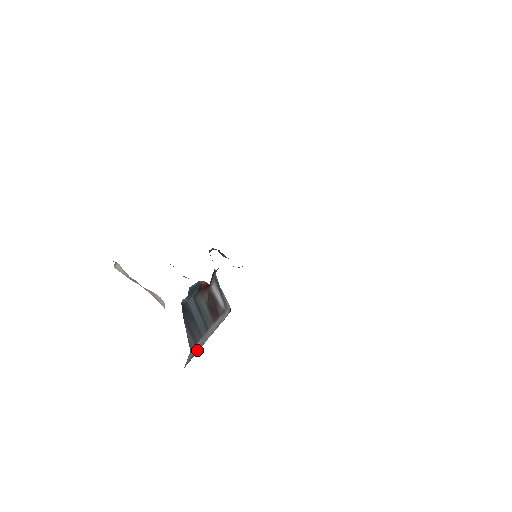
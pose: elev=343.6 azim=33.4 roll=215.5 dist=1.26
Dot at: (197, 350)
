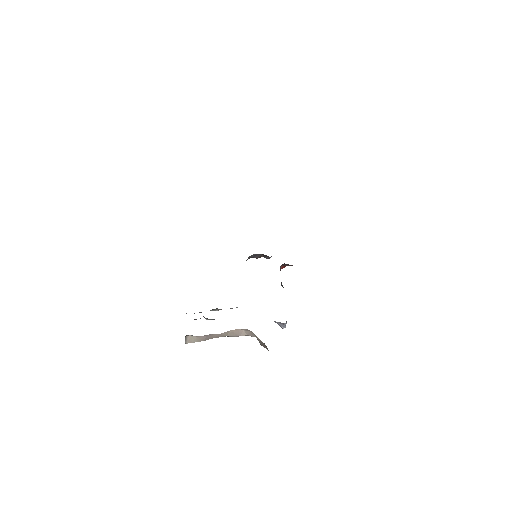
Dot at: occluded
